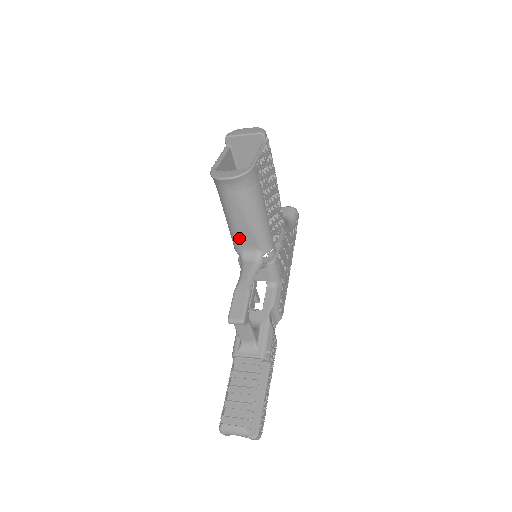
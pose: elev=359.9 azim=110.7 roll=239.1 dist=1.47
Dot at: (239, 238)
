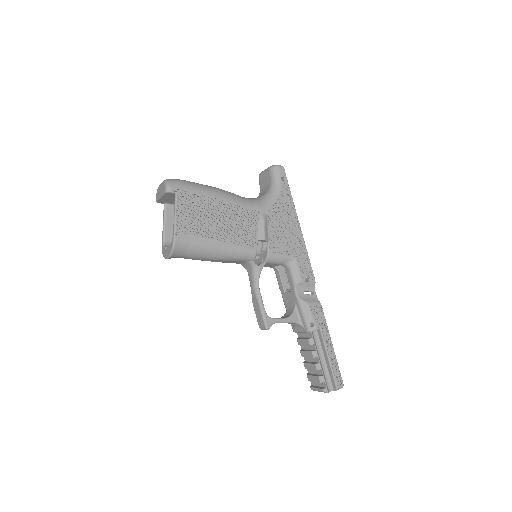
Dot at: occluded
